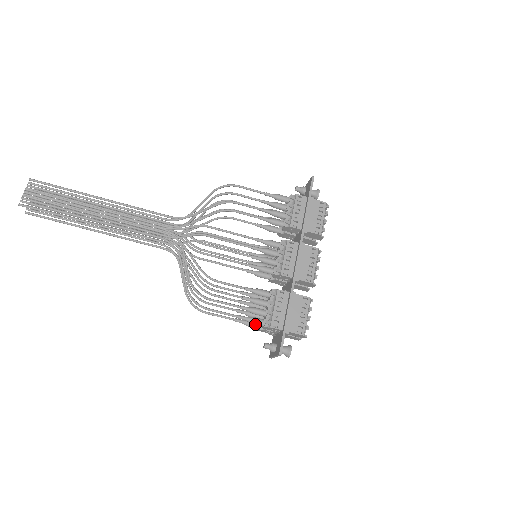
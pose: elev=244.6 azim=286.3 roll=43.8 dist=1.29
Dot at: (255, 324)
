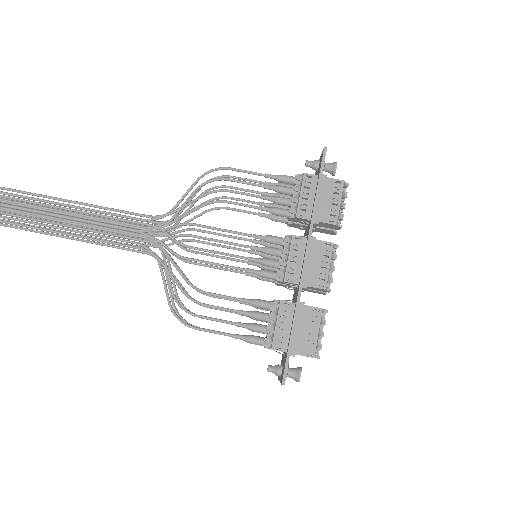
Dot at: occluded
